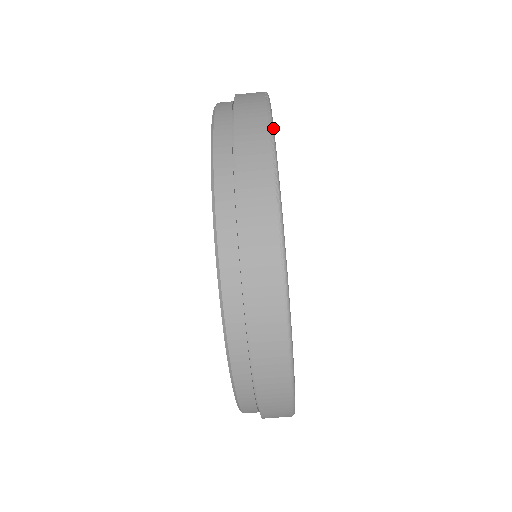
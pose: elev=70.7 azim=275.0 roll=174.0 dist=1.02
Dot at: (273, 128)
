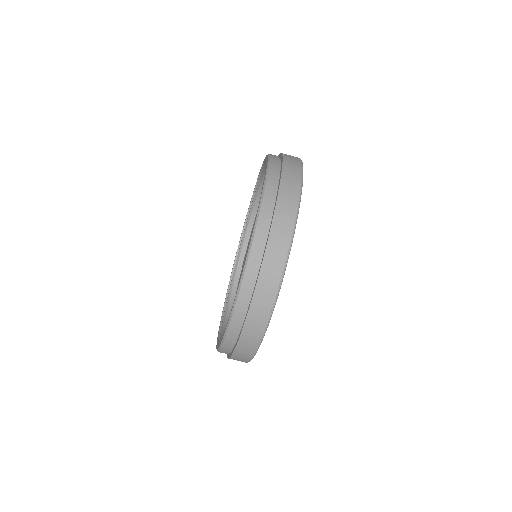
Dot at: occluded
